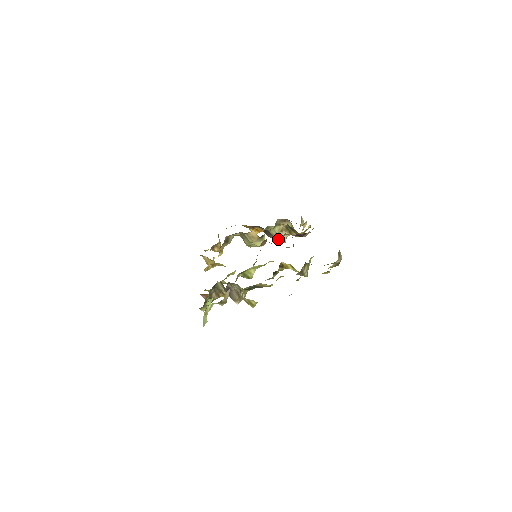
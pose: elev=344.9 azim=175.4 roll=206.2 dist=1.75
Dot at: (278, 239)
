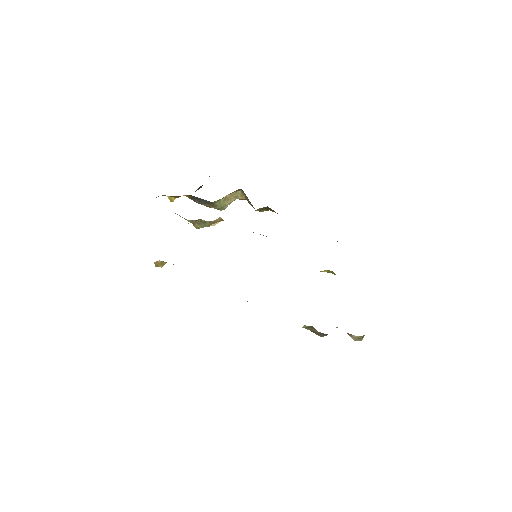
Dot at: (220, 208)
